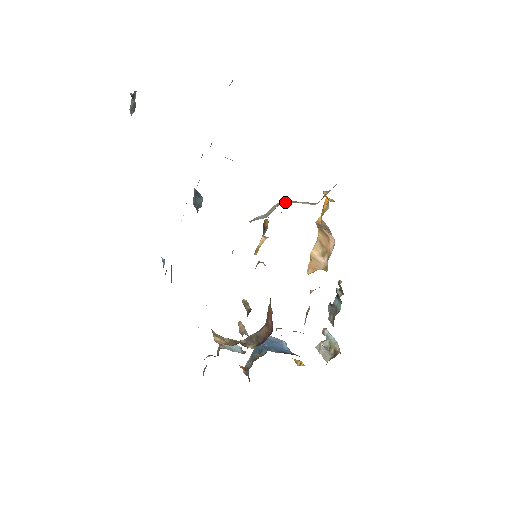
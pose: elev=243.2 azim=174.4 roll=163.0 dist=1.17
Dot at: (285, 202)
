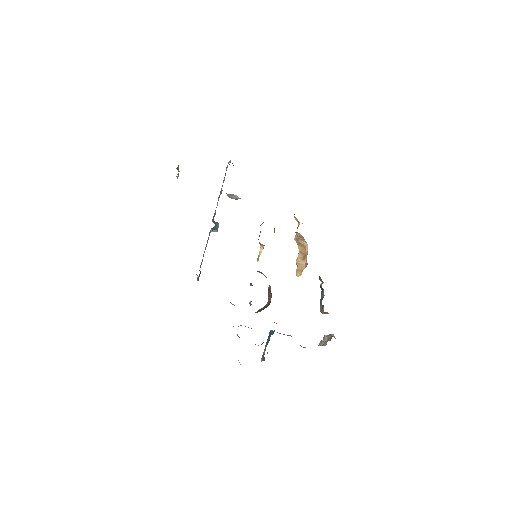
Dot at: occluded
